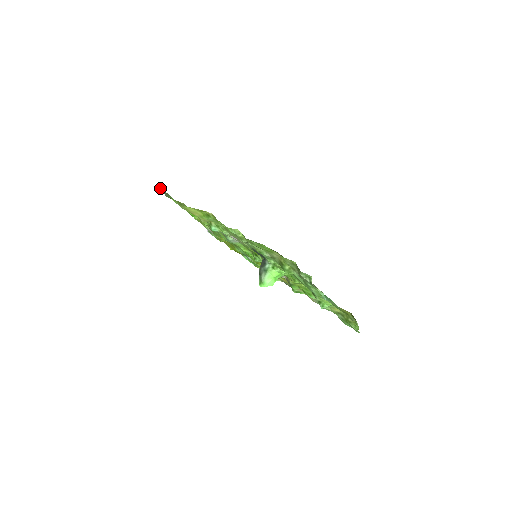
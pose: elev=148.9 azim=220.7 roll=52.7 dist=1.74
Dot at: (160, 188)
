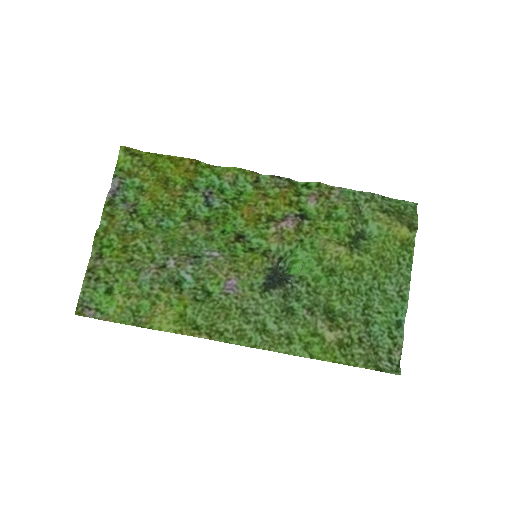
Dot at: occluded
